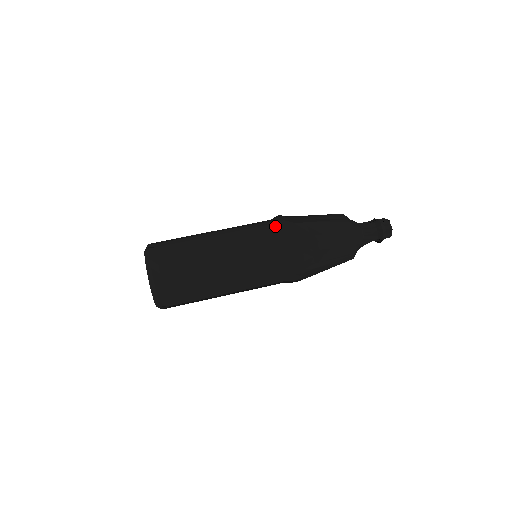
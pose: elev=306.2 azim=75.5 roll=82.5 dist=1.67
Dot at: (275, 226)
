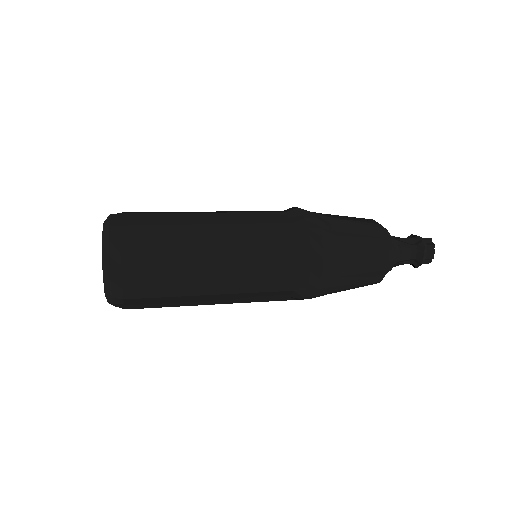
Dot at: occluded
